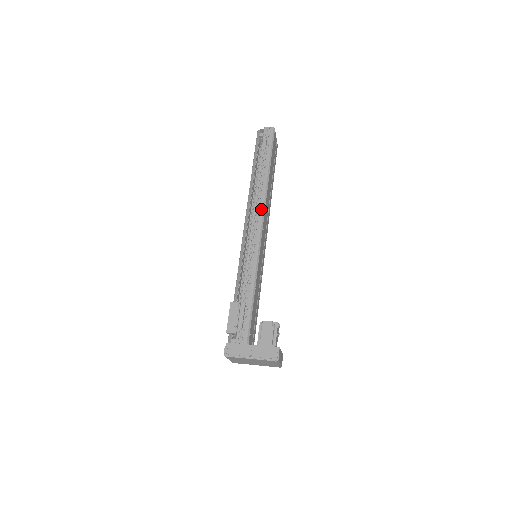
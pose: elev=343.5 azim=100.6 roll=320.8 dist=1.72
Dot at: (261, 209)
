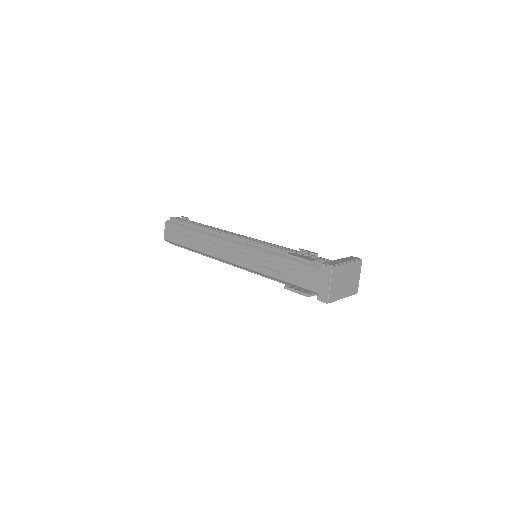
Dot at: (230, 232)
